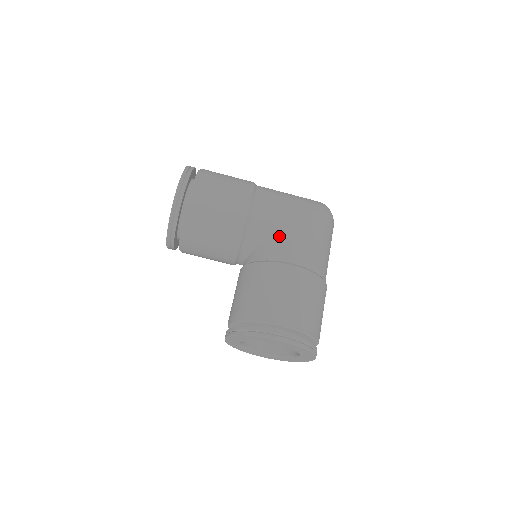
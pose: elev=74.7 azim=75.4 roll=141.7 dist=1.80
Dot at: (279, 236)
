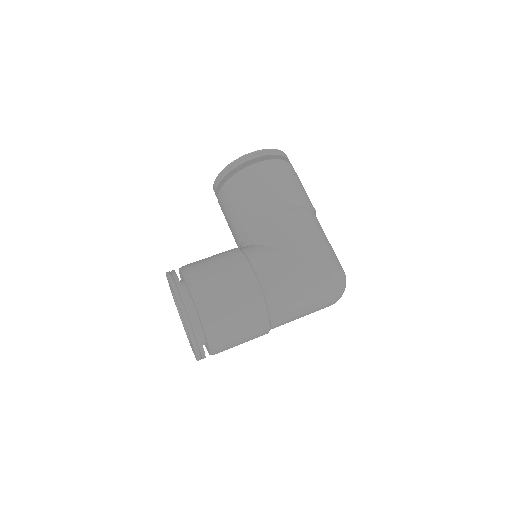
Dot at: (275, 251)
